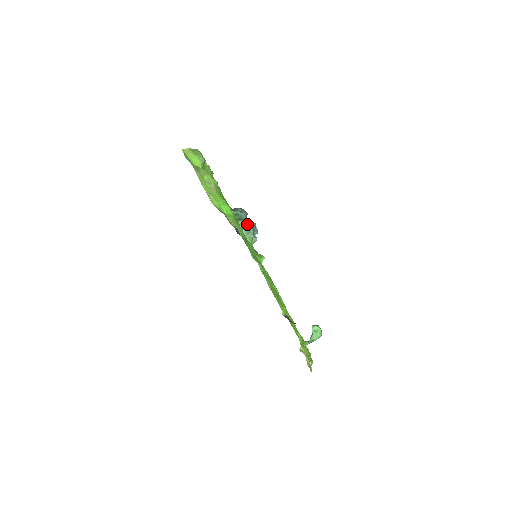
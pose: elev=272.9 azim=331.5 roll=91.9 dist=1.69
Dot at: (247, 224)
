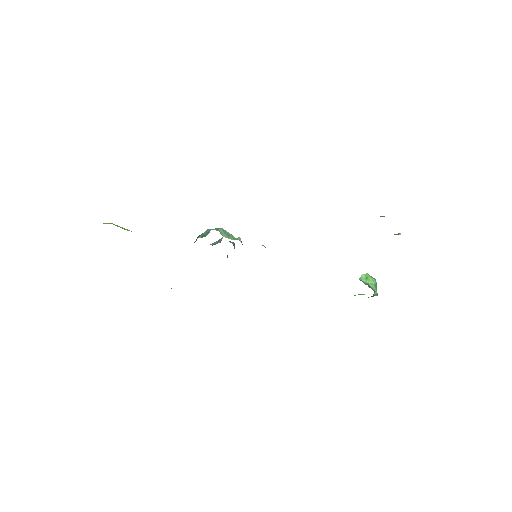
Dot at: (219, 230)
